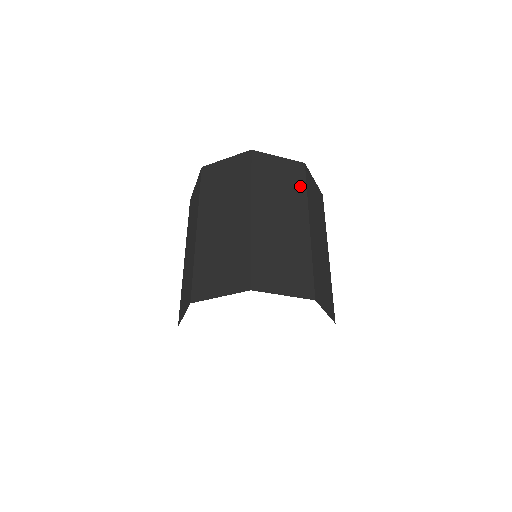
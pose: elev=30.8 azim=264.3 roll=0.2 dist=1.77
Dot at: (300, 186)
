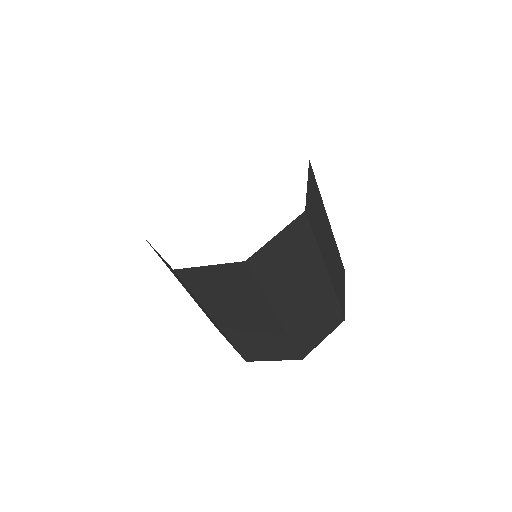
Dot at: (251, 288)
